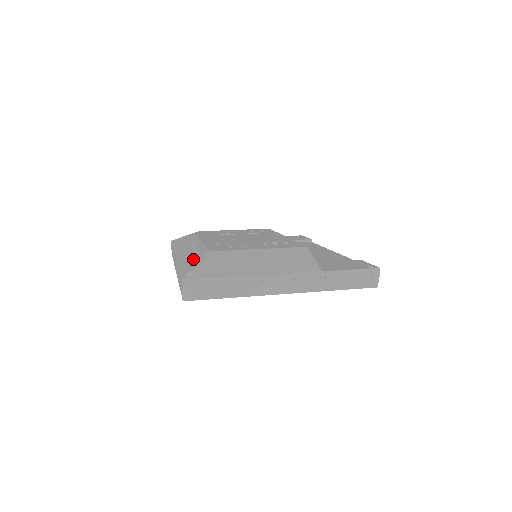
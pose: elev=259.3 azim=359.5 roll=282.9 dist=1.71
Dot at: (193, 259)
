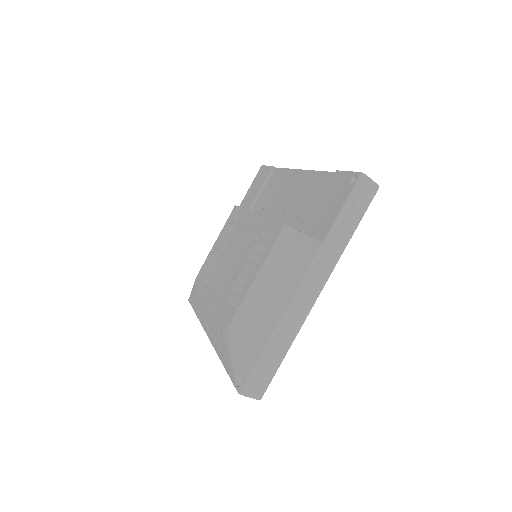
Dot at: (223, 349)
